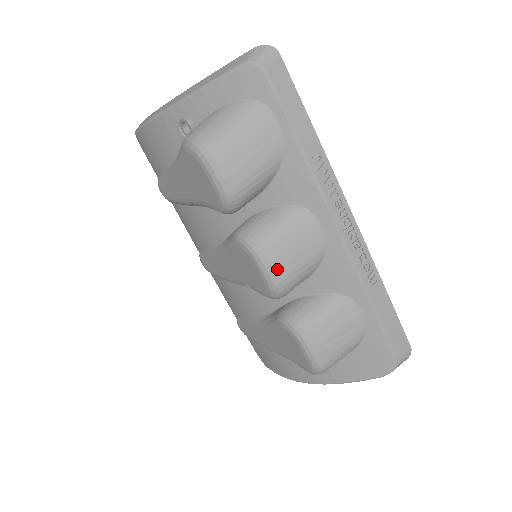
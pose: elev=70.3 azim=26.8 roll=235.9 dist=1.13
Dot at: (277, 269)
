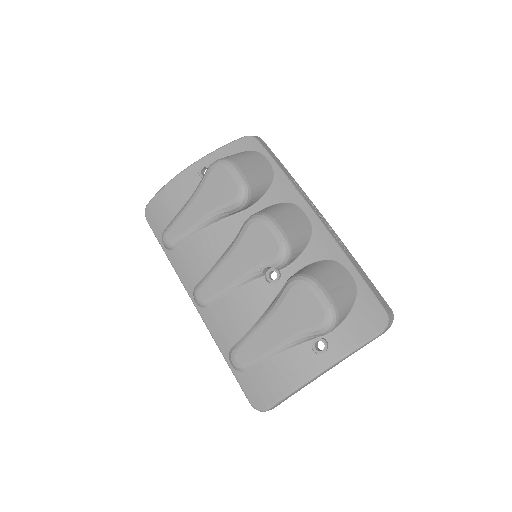
Dot at: (285, 229)
